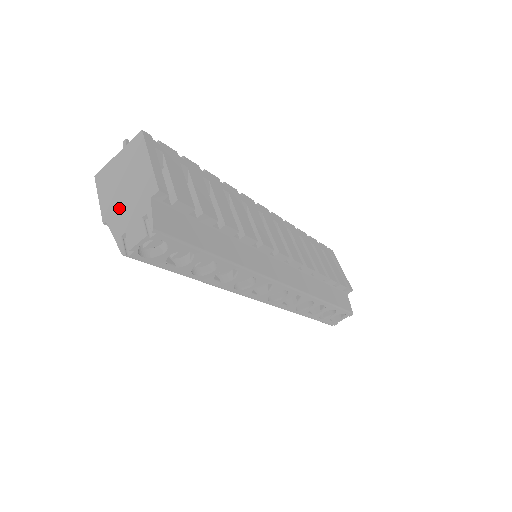
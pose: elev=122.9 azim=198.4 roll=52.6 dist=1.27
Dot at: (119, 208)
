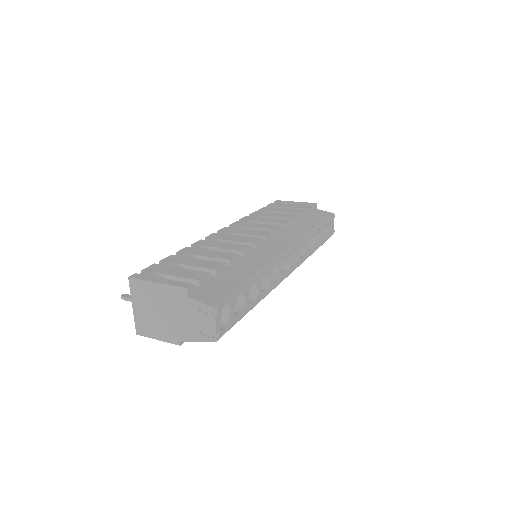
Dot at: (177, 327)
